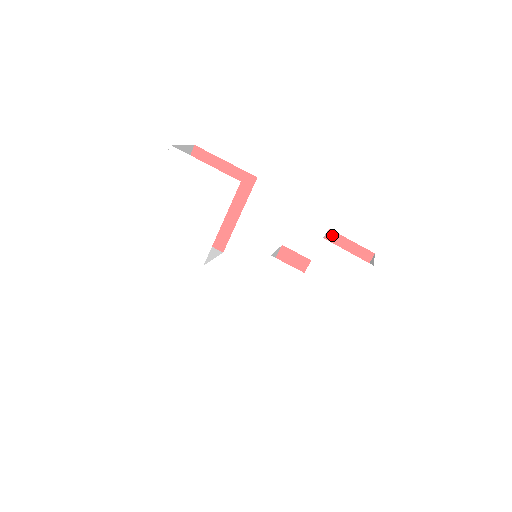
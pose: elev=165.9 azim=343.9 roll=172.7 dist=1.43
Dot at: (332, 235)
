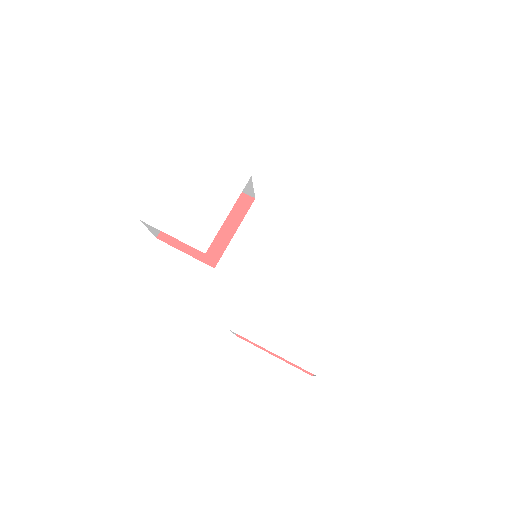
Dot at: occluded
